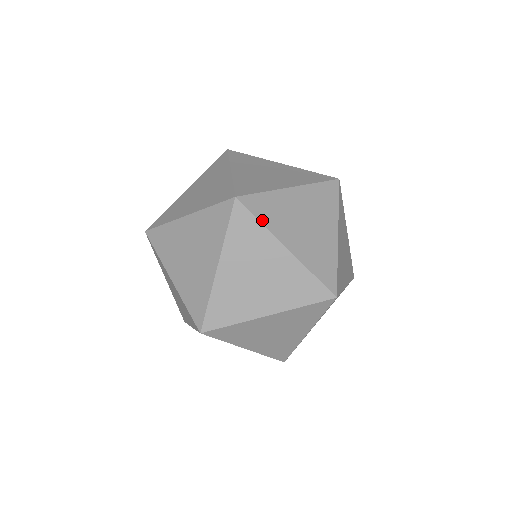
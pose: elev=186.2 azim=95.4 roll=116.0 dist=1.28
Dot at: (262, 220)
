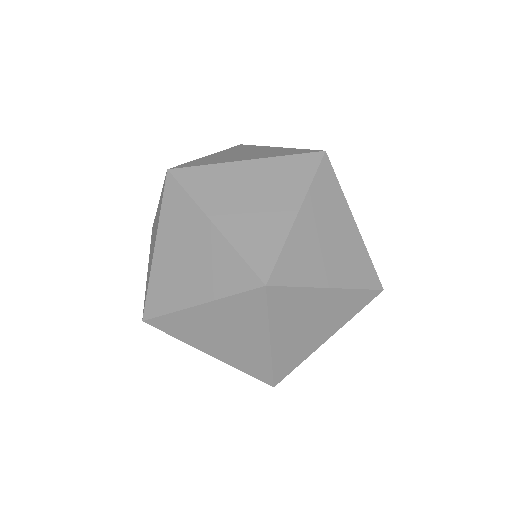
Dot at: (191, 192)
